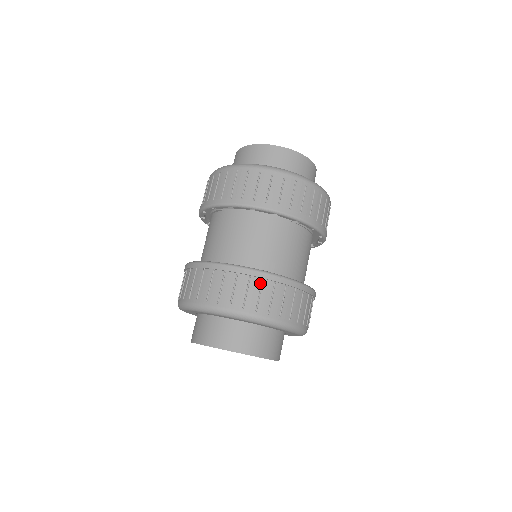
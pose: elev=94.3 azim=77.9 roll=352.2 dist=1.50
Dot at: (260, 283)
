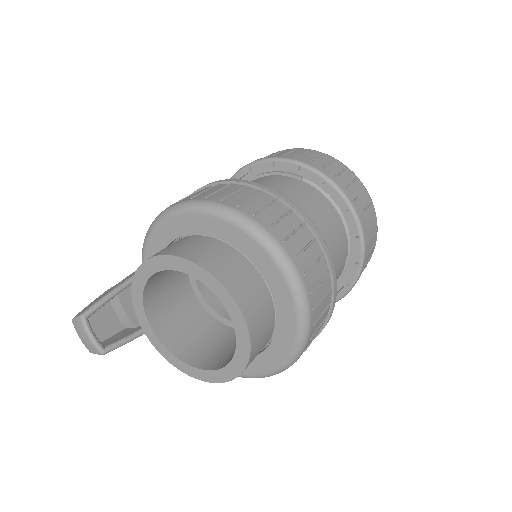
Dot at: (326, 271)
